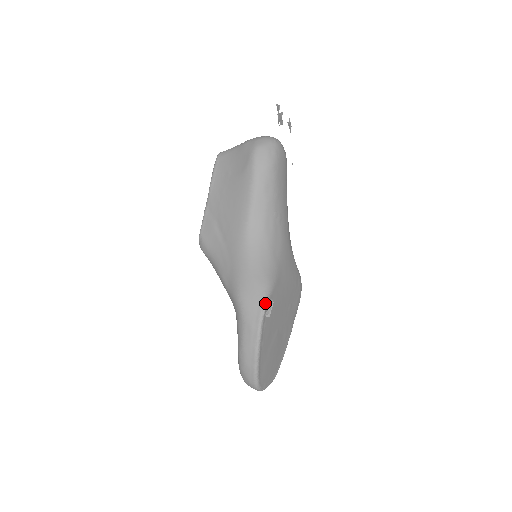
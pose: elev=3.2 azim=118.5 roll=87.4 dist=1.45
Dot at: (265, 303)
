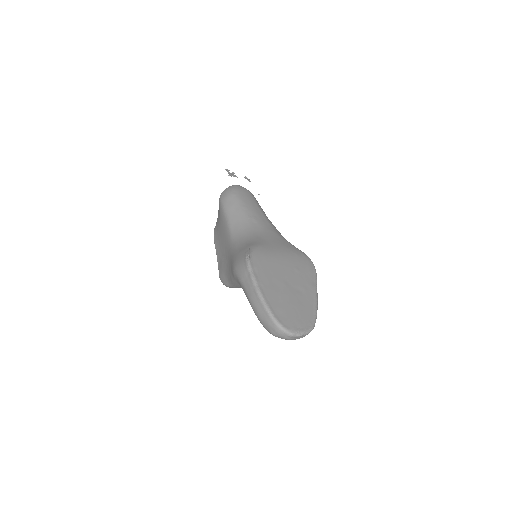
Dot at: (247, 255)
